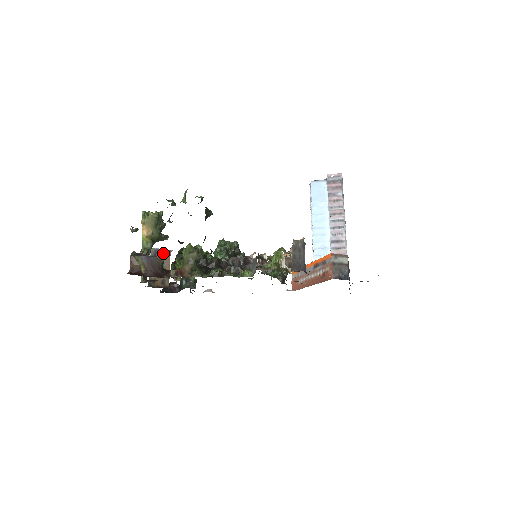
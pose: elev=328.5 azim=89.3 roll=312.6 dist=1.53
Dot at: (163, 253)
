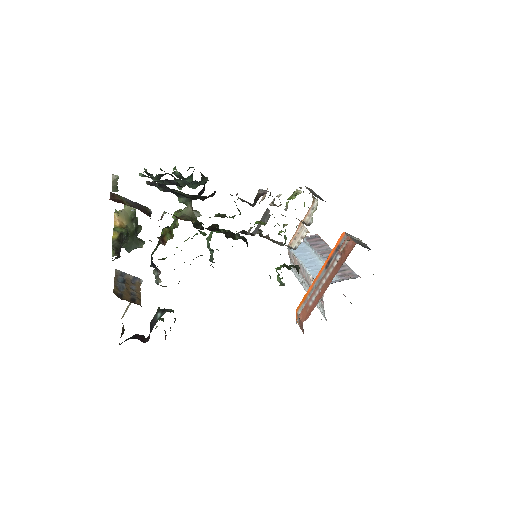
Dot at: (131, 279)
